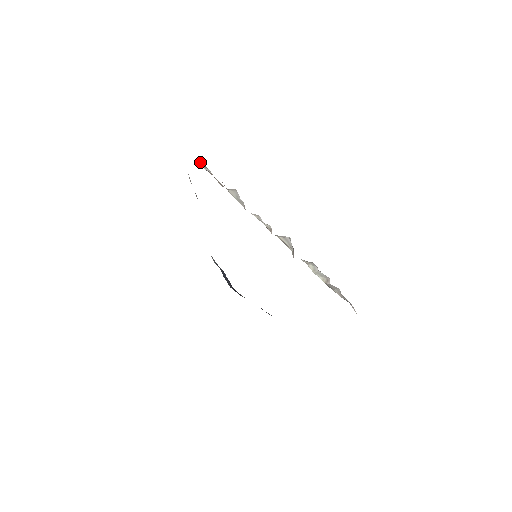
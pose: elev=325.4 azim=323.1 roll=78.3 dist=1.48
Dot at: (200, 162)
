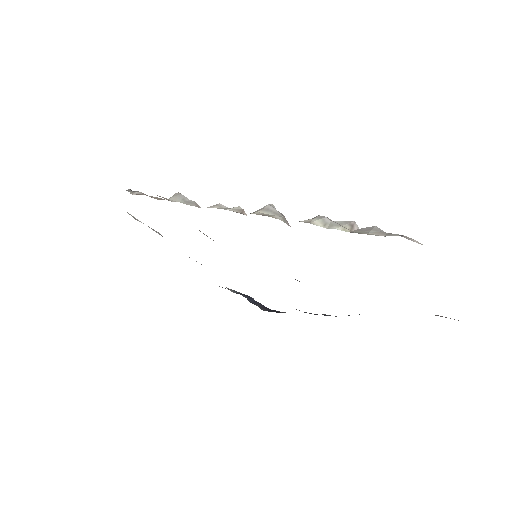
Dot at: (126, 190)
